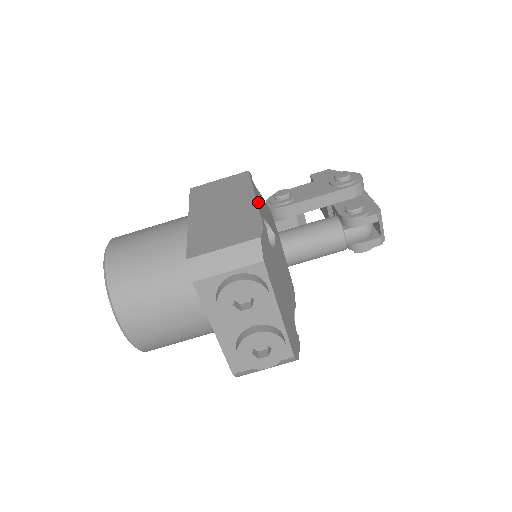
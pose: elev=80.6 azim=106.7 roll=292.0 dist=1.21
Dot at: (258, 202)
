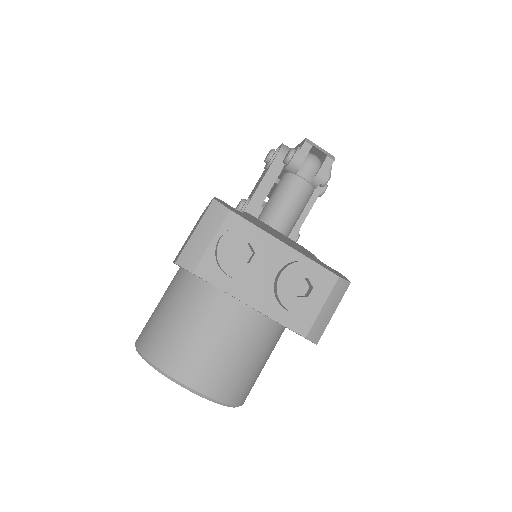
Dot at: occluded
